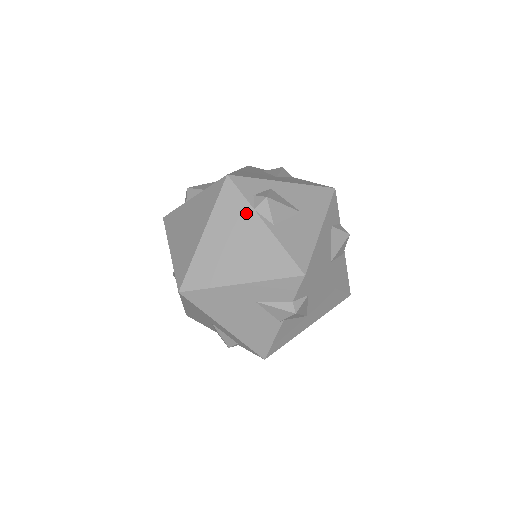
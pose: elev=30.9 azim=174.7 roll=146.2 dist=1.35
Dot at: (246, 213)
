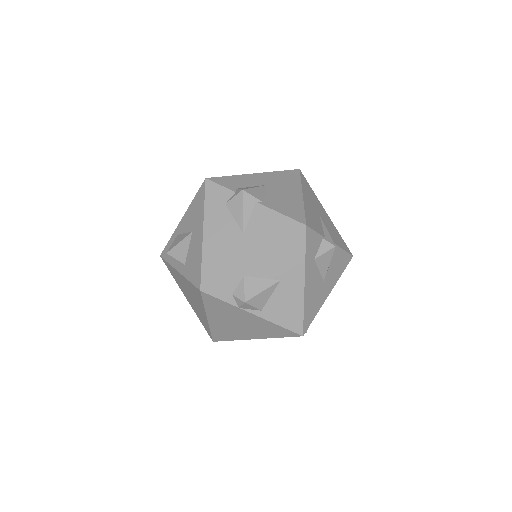
Dot at: (234, 310)
